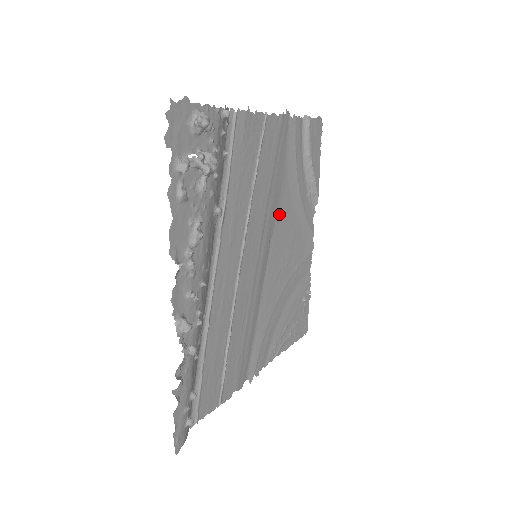
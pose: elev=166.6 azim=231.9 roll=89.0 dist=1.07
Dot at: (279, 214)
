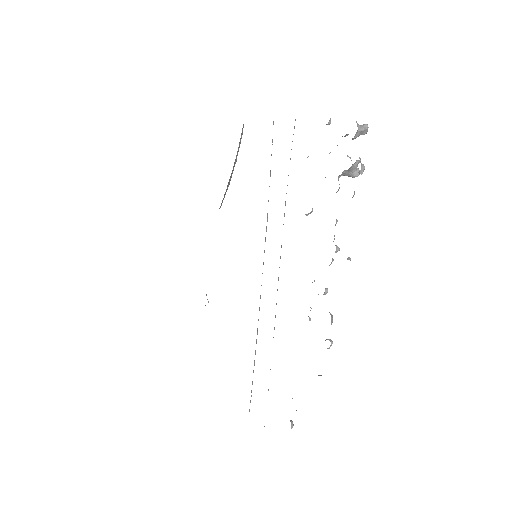
Dot at: occluded
